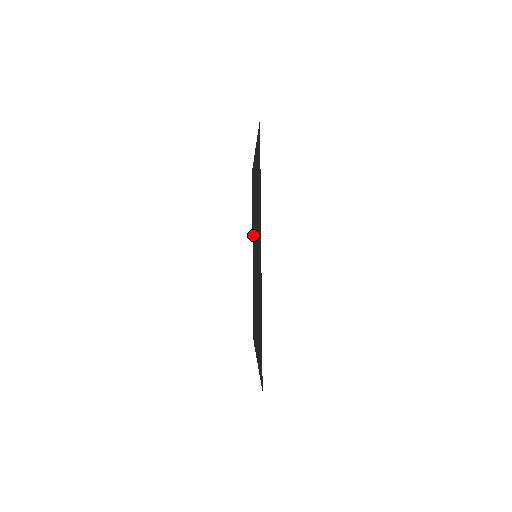
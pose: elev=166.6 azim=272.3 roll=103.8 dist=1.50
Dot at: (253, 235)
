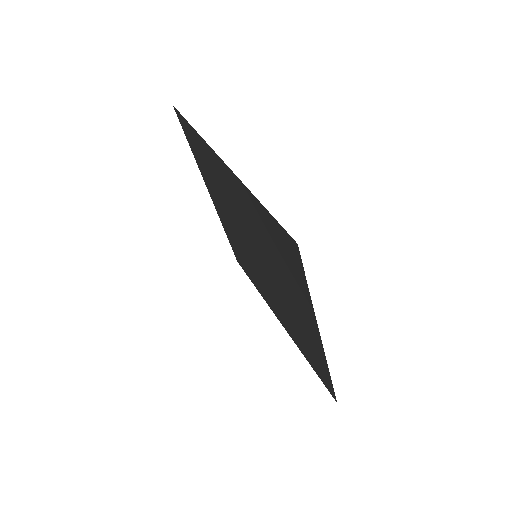
Dot at: (216, 196)
